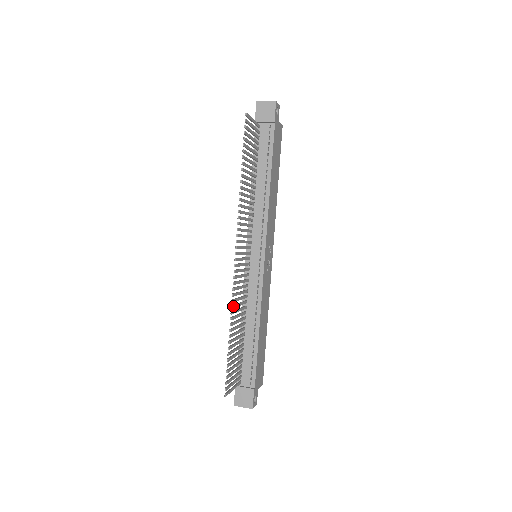
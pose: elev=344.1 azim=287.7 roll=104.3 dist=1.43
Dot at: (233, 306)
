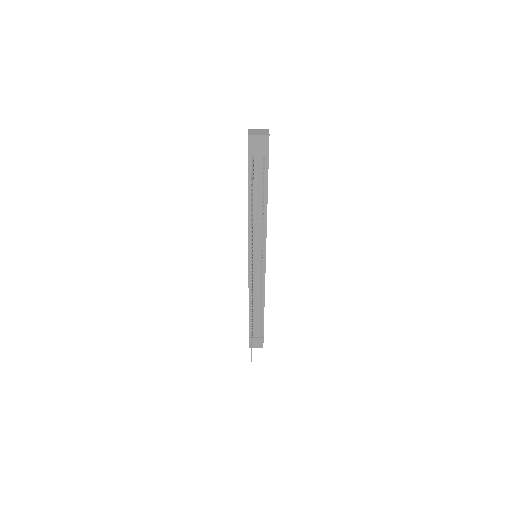
Dot at: occluded
